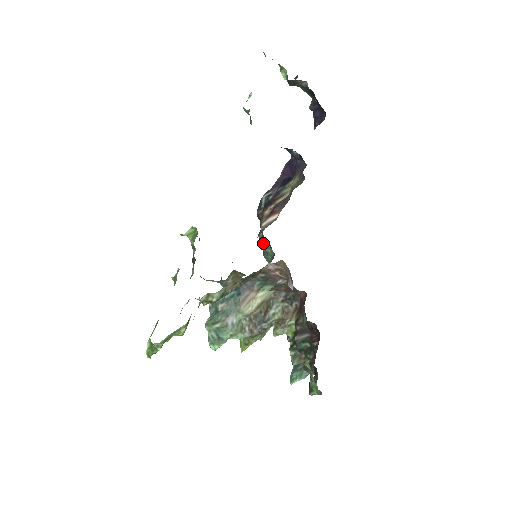
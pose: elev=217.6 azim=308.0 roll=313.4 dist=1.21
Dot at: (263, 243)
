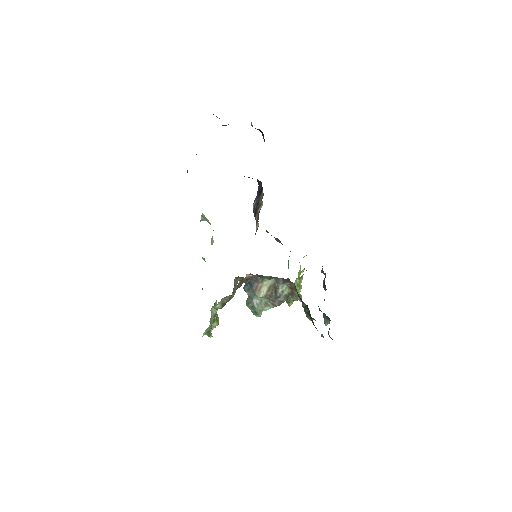
Dot at: occluded
